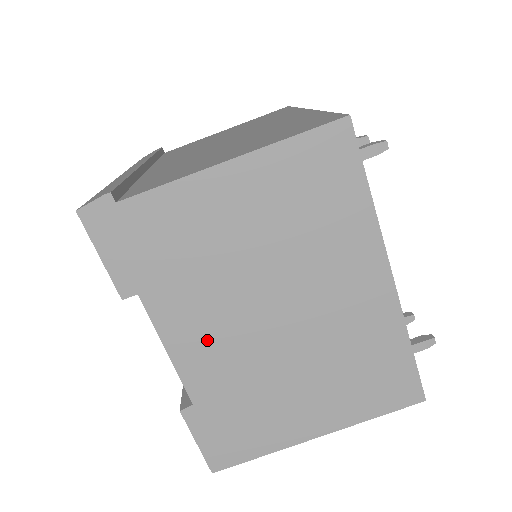
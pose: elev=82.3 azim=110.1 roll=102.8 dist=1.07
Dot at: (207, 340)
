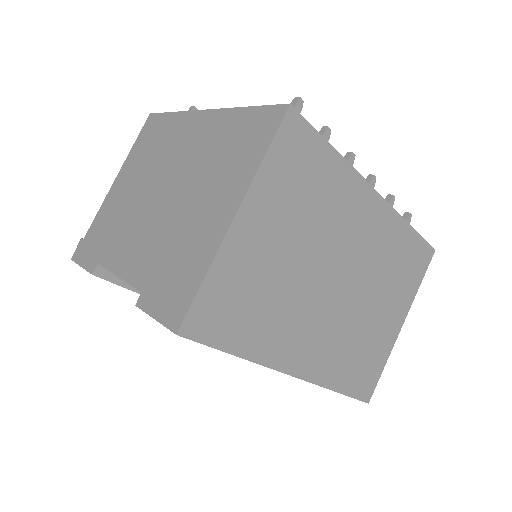
Dot at: (134, 246)
